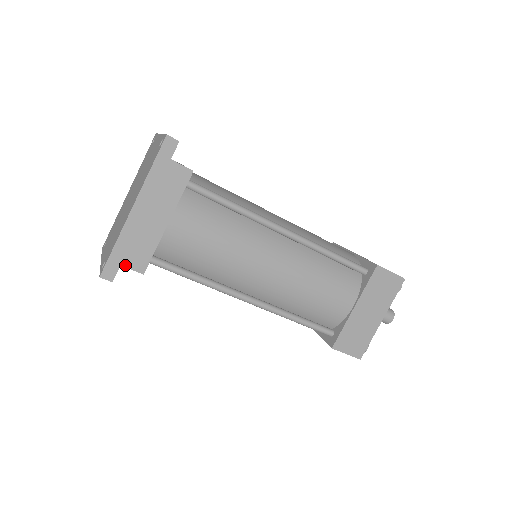
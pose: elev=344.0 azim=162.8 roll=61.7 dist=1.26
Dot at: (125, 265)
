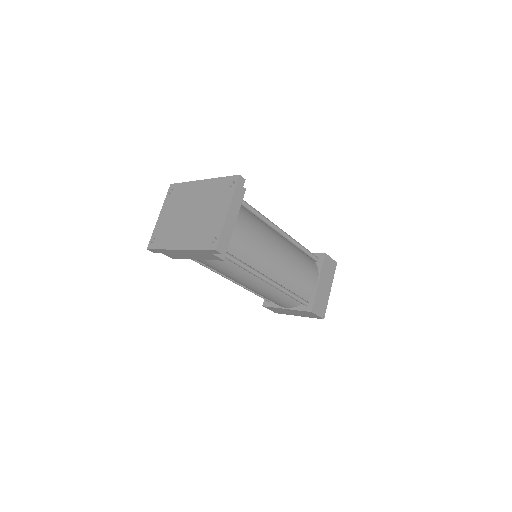
Dot at: occluded
